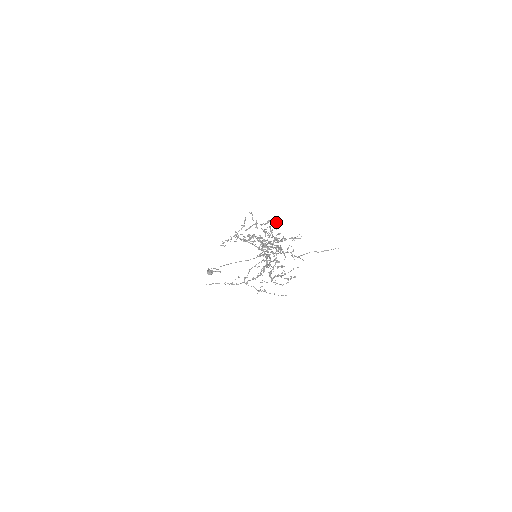
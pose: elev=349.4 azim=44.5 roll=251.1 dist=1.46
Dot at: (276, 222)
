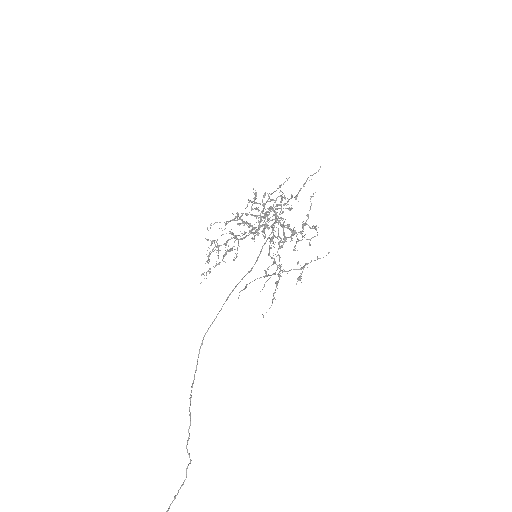
Dot at: occluded
